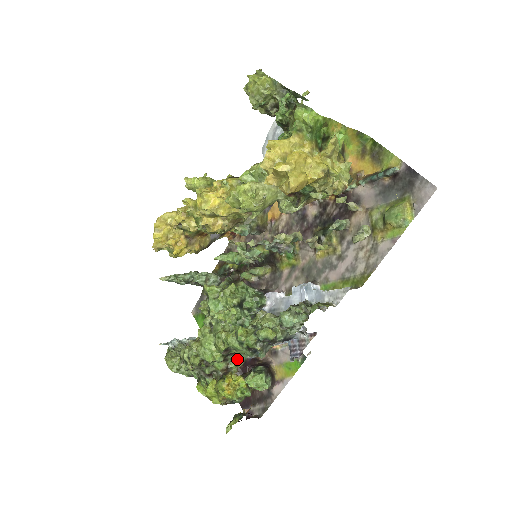
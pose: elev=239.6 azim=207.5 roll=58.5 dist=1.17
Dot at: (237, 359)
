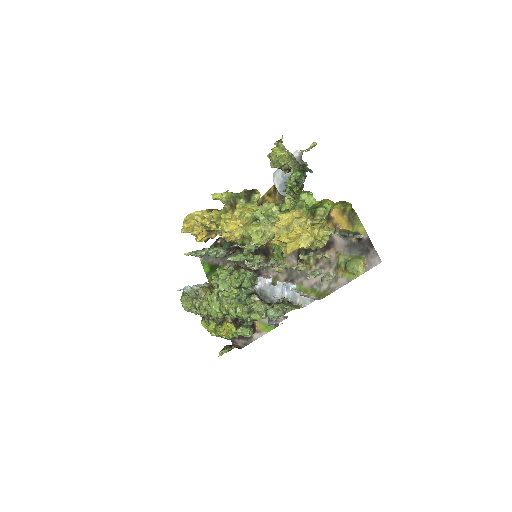
Dot at: occluded
